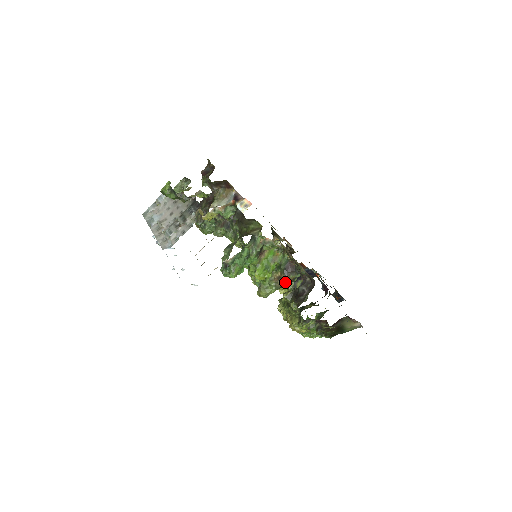
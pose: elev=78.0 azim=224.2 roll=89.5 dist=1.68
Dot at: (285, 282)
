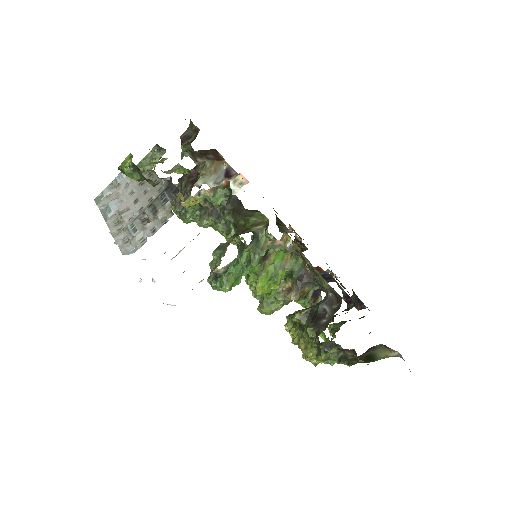
Dot at: (298, 297)
